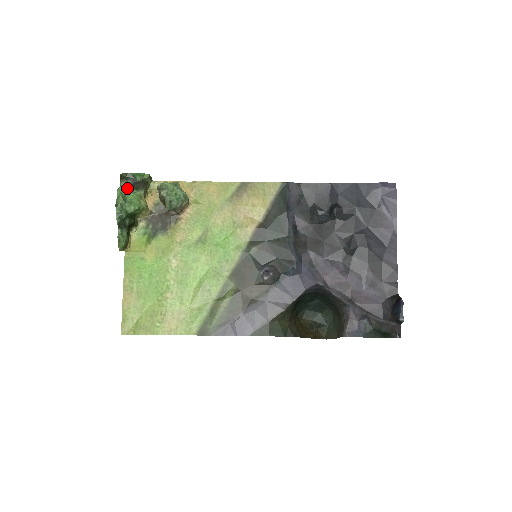
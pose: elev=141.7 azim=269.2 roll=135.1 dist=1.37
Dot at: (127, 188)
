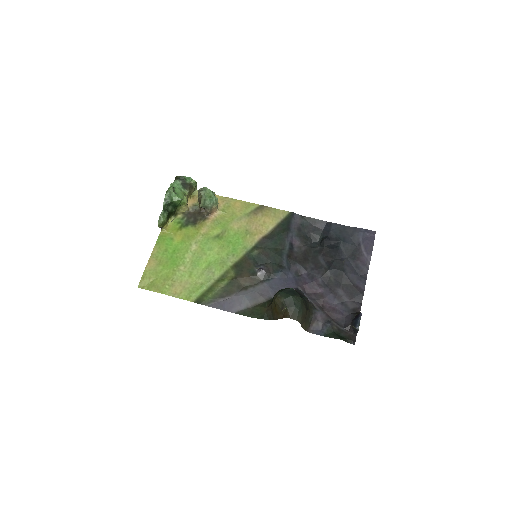
Dot at: (178, 185)
